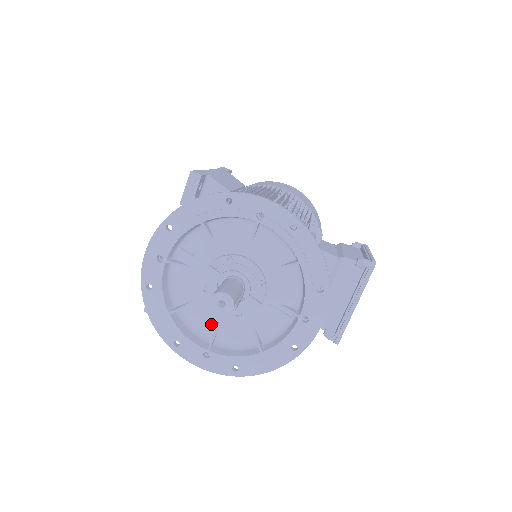
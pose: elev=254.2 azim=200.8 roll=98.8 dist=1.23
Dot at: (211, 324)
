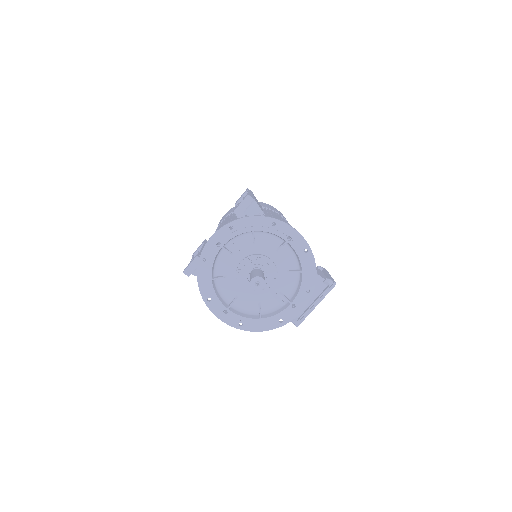
Dot at: (233, 293)
